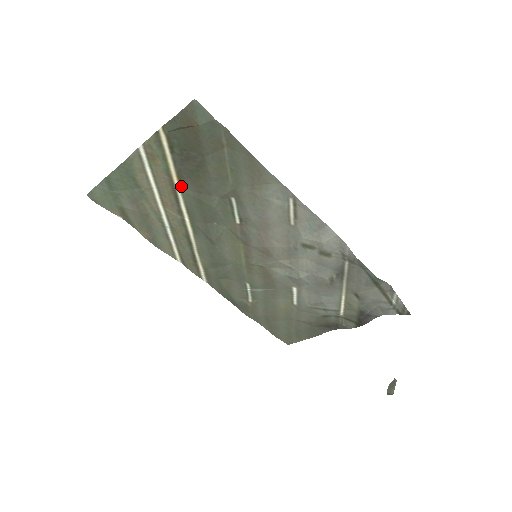
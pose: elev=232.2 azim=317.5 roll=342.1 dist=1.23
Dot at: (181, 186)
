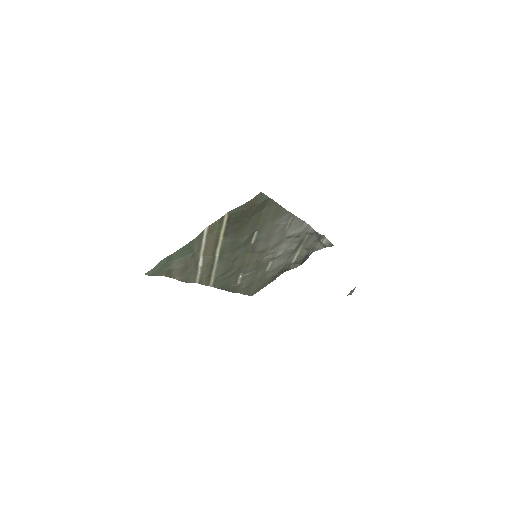
Dot at: (224, 239)
